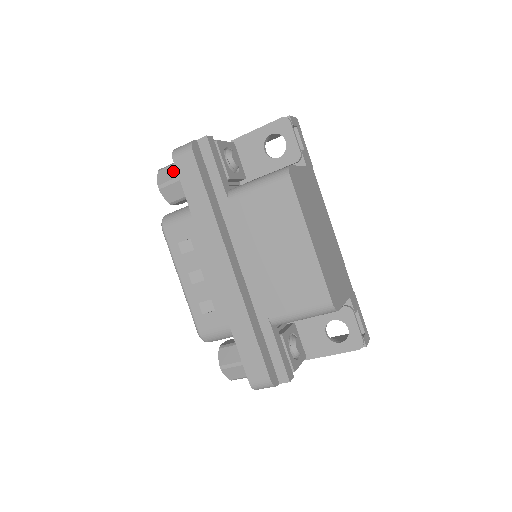
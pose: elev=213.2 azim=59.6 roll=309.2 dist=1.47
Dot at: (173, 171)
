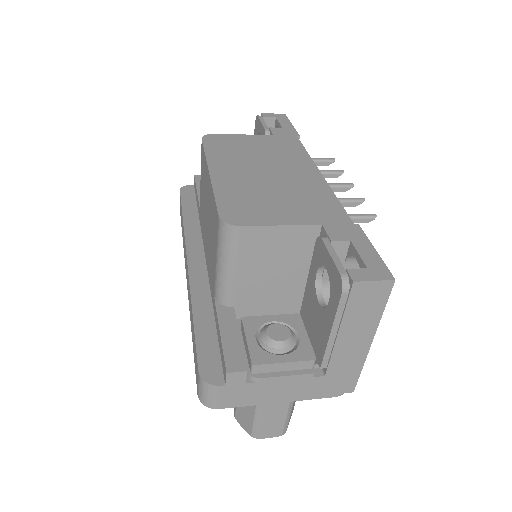
Dot at: occluded
